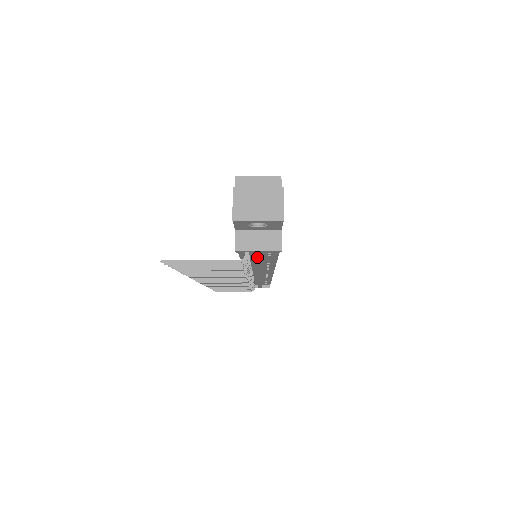
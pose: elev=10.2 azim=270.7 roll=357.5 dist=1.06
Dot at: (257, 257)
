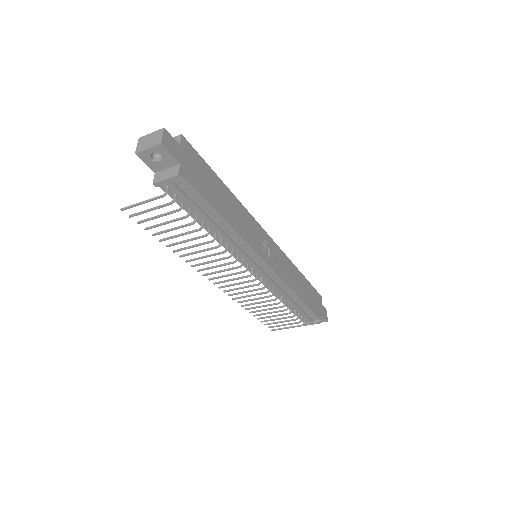
Dot at: (183, 198)
